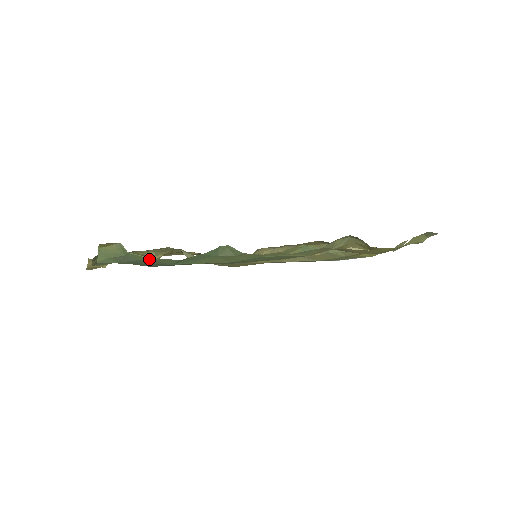
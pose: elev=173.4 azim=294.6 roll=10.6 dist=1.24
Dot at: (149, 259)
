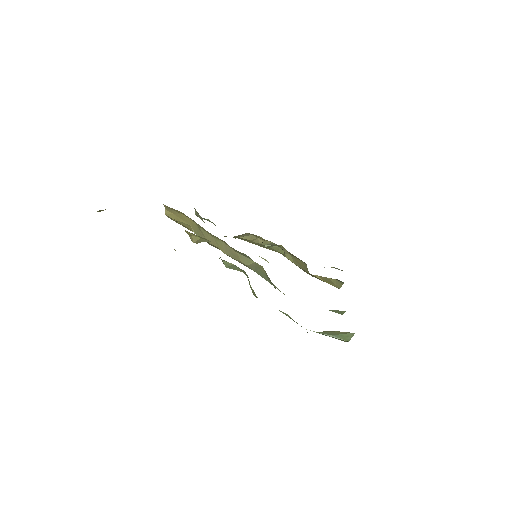
Dot at: occluded
